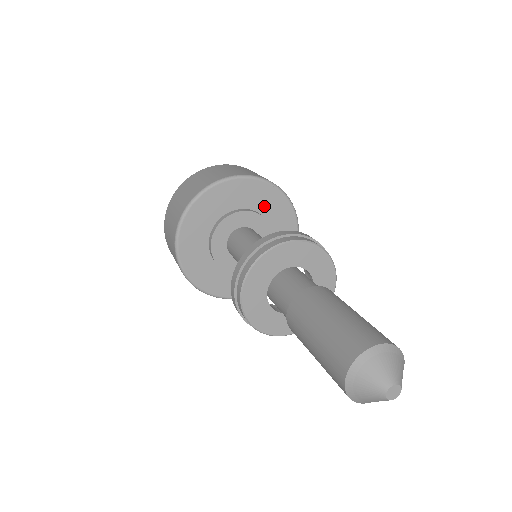
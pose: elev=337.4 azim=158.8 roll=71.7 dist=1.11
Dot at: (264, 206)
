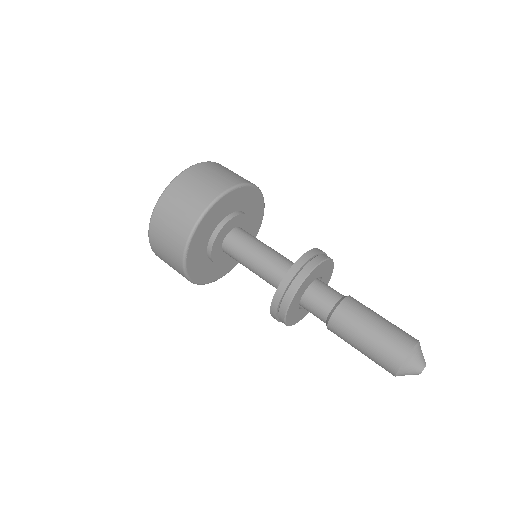
Dot at: (237, 204)
